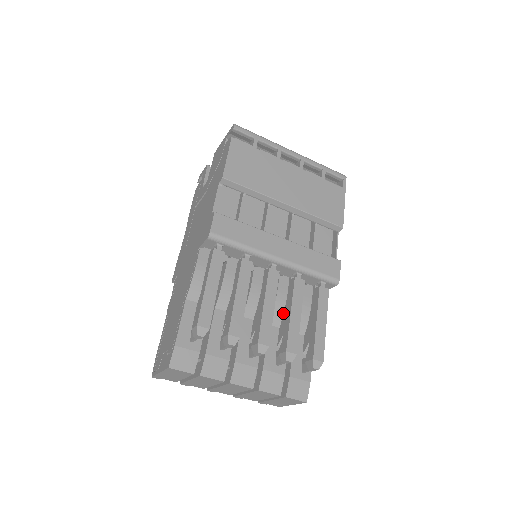
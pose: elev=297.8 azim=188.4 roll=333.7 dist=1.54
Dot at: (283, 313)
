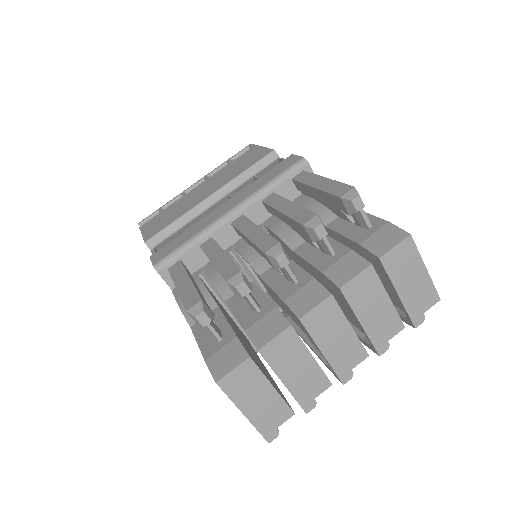
Dot at: (294, 231)
